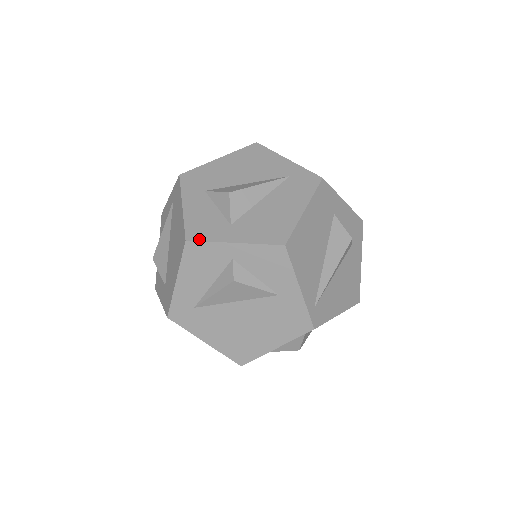
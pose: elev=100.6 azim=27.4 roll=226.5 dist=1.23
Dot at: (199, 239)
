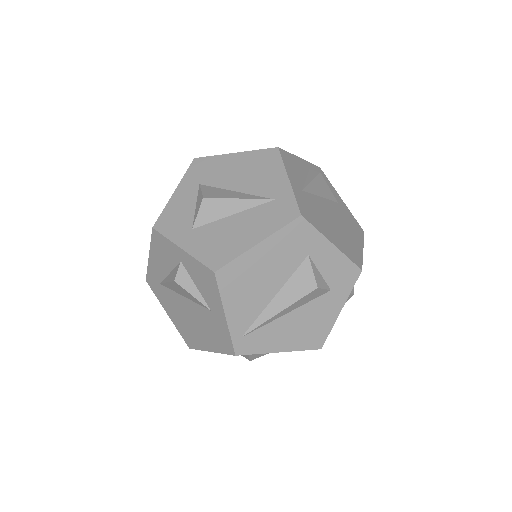
Dot at: (161, 231)
